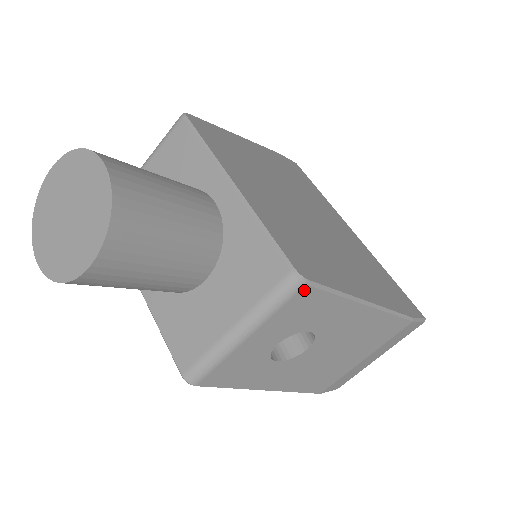
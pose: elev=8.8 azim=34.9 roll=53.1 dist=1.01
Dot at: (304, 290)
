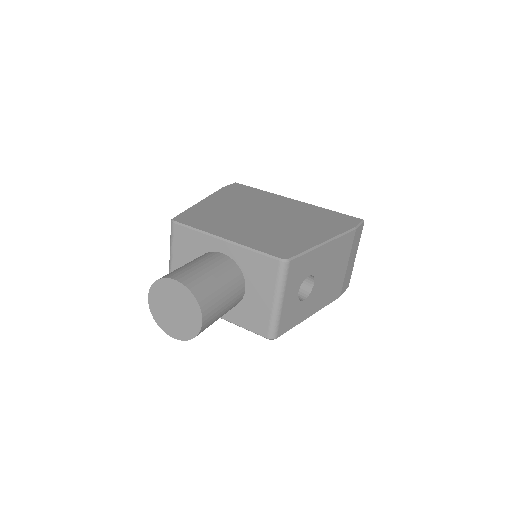
Dot at: (291, 264)
